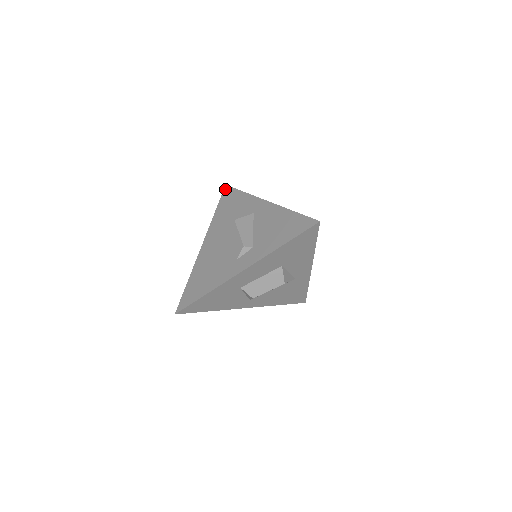
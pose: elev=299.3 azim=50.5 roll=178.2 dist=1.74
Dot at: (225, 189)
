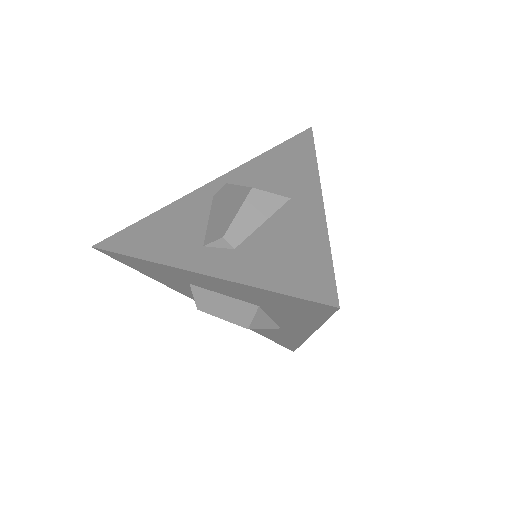
Dot at: (304, 132)
